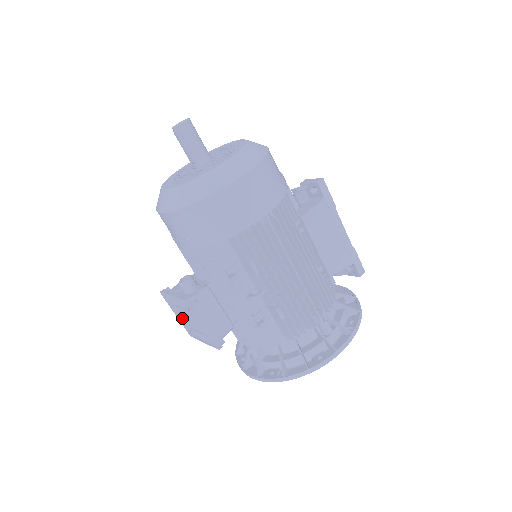
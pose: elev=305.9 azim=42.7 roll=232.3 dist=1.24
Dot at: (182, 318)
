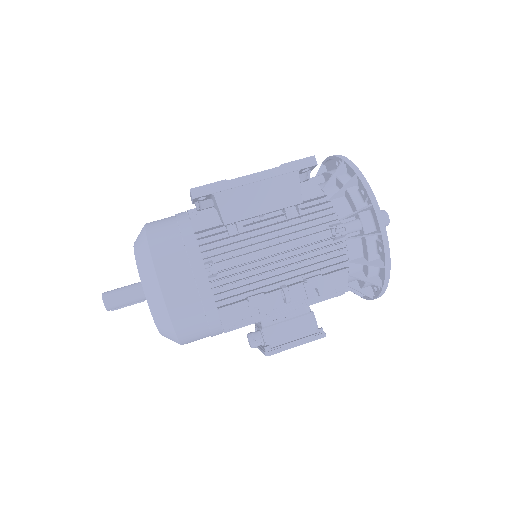
Dot at: occluded
